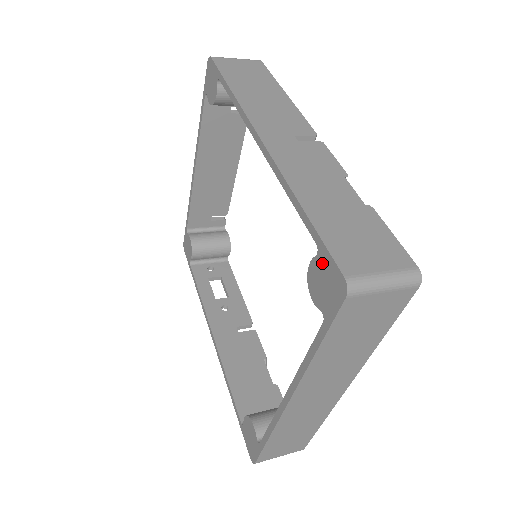
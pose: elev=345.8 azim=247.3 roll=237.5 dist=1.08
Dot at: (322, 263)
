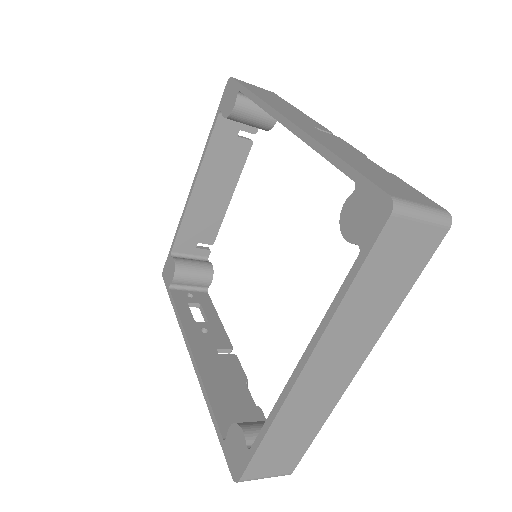
Dot at: (361, 195)
